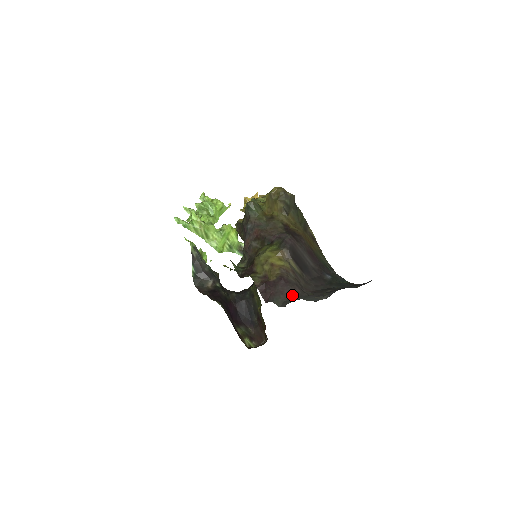
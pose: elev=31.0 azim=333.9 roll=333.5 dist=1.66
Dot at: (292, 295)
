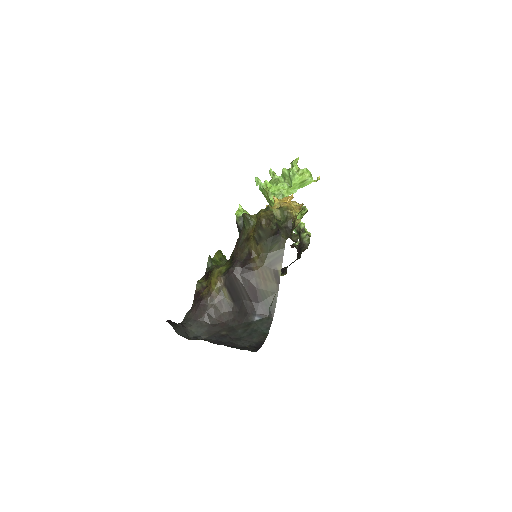
Dot at: (194, 318)
